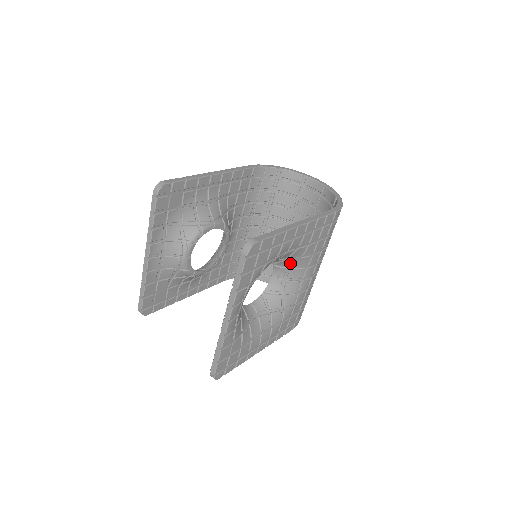
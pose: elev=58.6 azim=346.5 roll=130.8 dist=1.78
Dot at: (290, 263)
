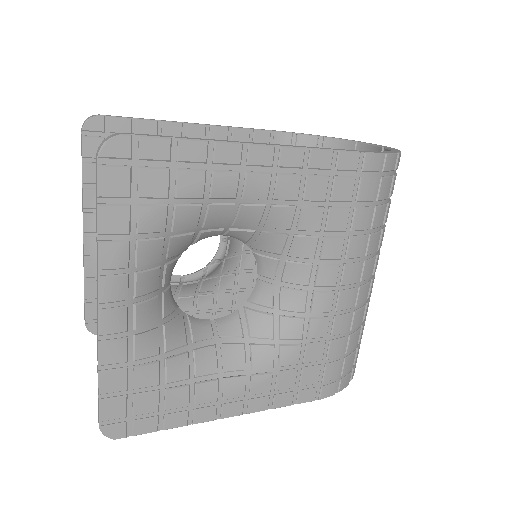
Dot at: (276, 246)
